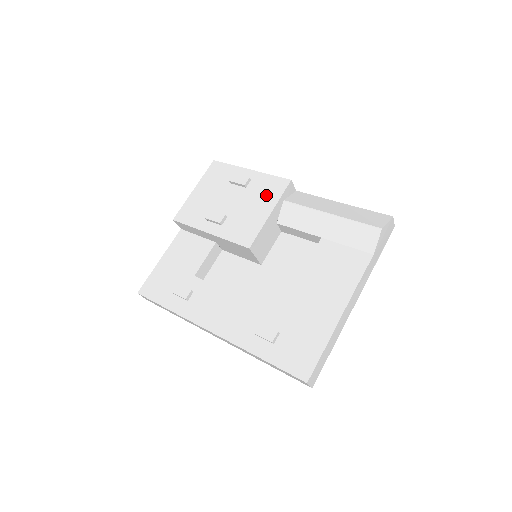
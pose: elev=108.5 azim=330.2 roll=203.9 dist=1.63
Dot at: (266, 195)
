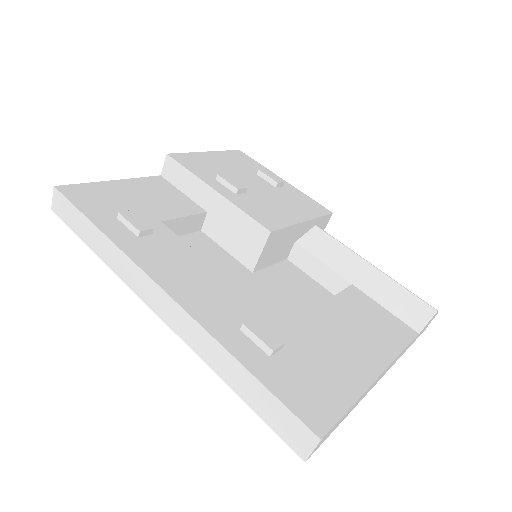
Dot at: (301, 206)
